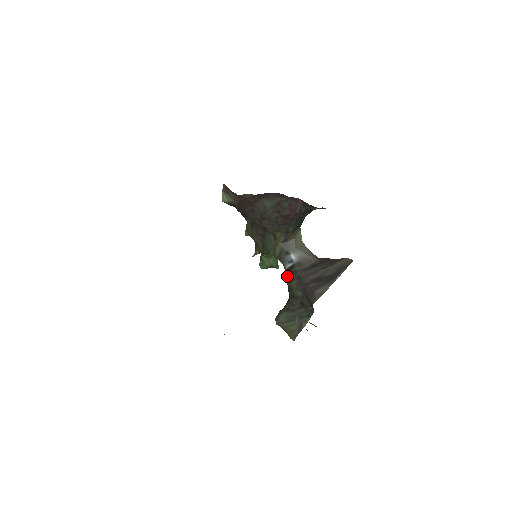
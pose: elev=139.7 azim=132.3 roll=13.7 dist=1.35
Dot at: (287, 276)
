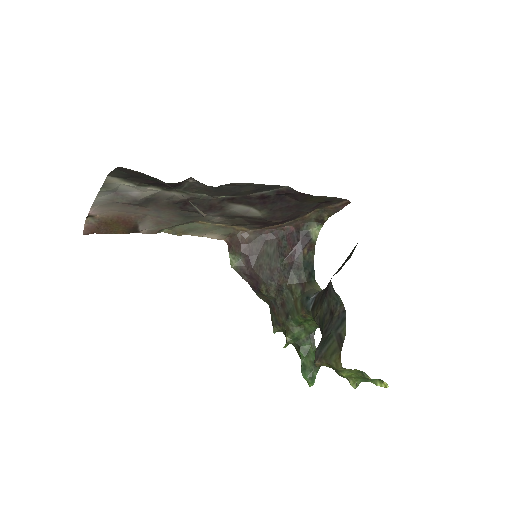
Dot at: (313, 314)
